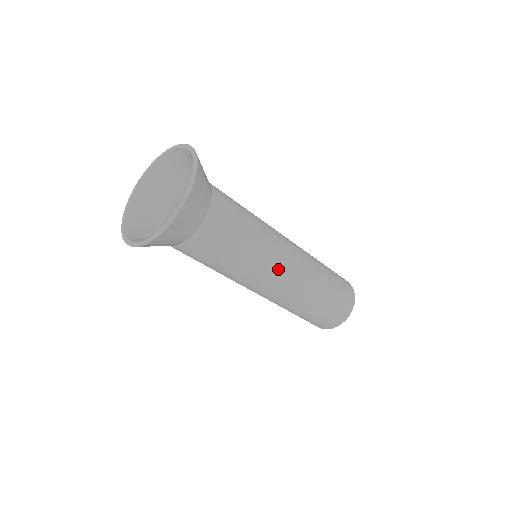
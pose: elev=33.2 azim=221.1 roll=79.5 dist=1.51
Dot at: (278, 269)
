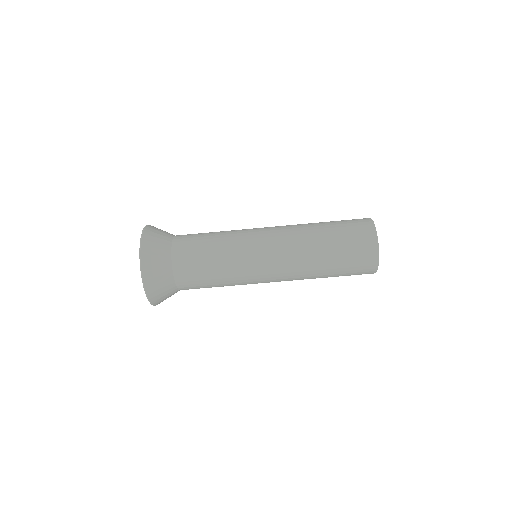
Dot at: (258, 240)
